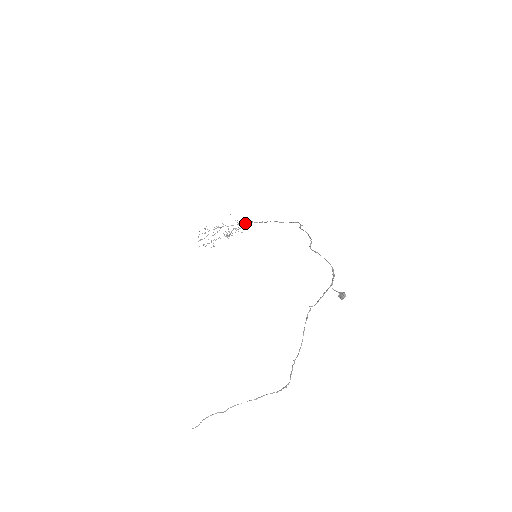
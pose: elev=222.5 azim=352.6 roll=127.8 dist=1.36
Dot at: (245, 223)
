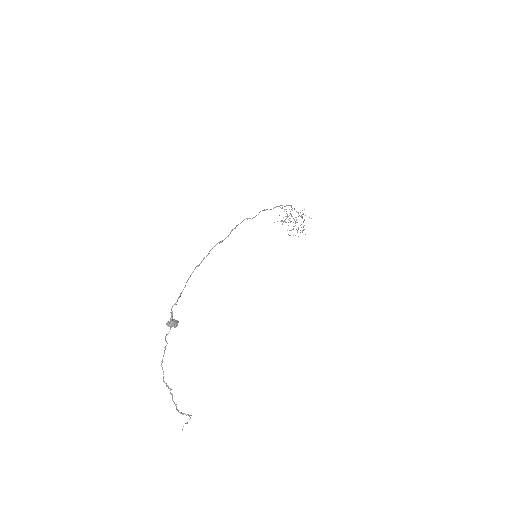
Dot at: occluded
